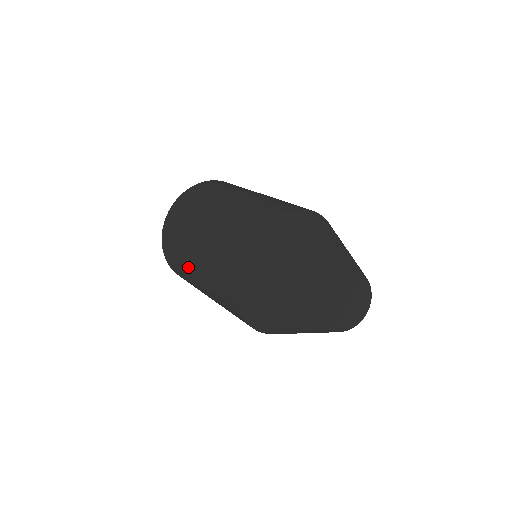
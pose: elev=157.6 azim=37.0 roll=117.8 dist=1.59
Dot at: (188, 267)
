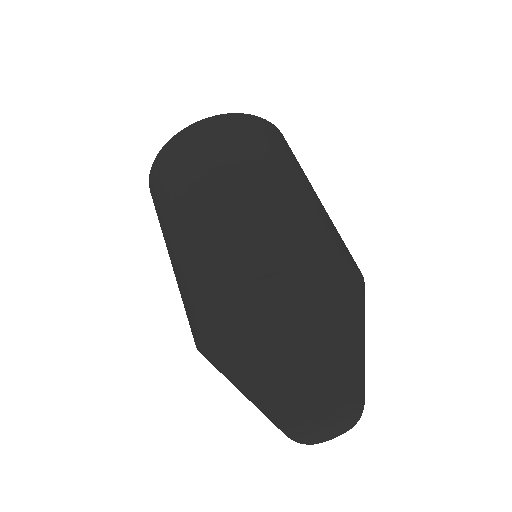
Dot at: occluded
